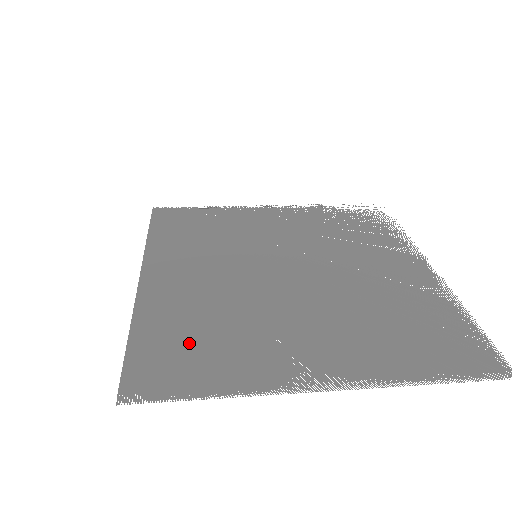
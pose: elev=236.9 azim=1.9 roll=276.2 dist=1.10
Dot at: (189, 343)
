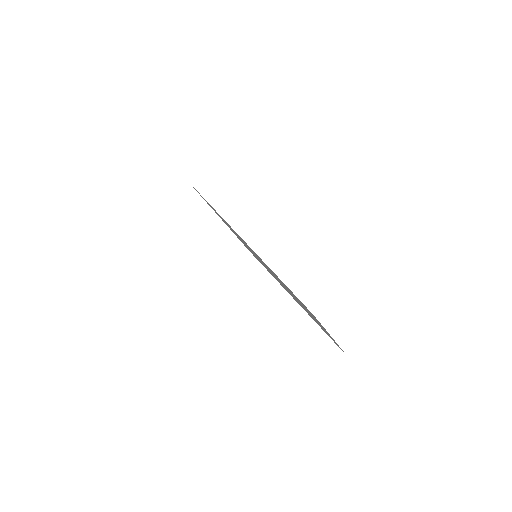
Dot at: occluded
